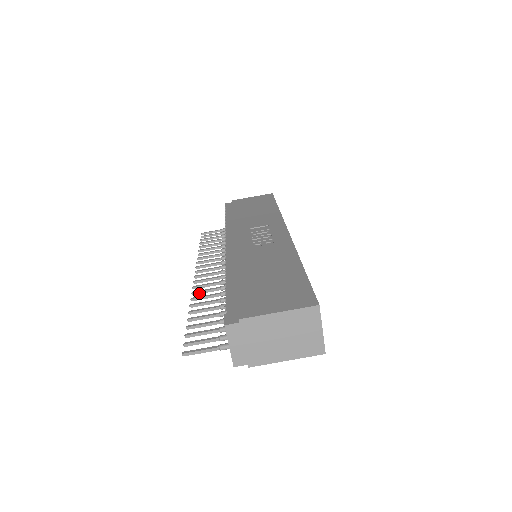
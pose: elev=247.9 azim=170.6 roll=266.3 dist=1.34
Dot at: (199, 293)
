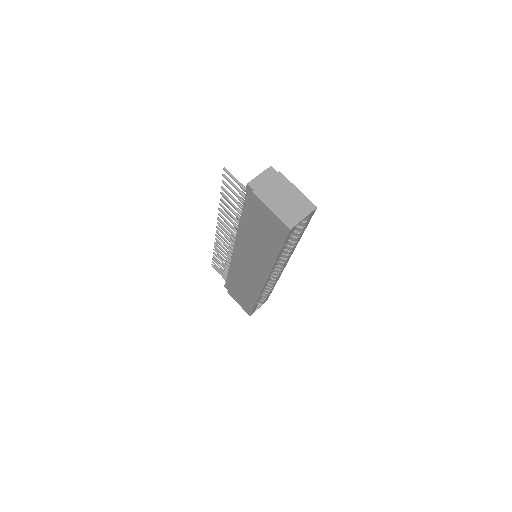
Dot at: (222, 217)
